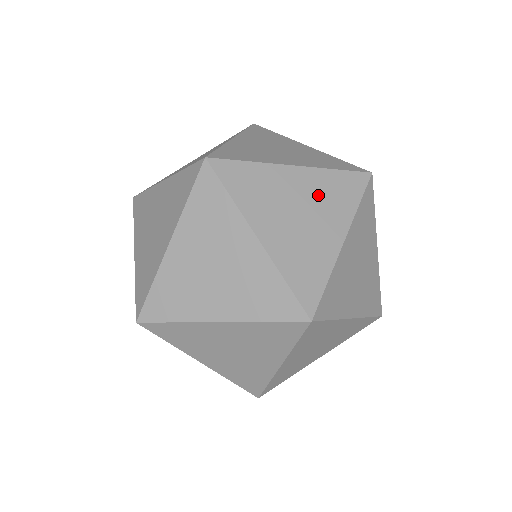
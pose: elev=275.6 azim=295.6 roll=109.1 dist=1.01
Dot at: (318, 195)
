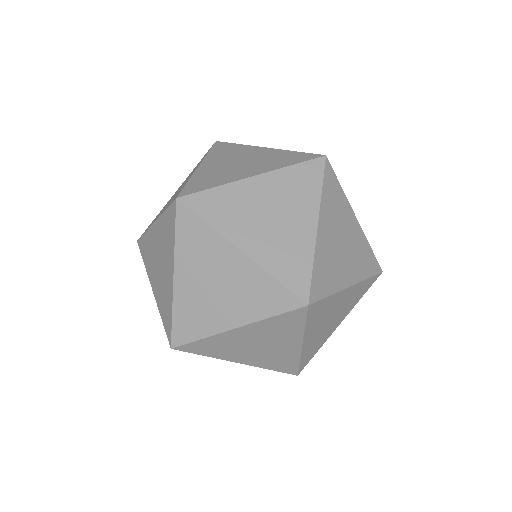
Dot at: (283, 194)
